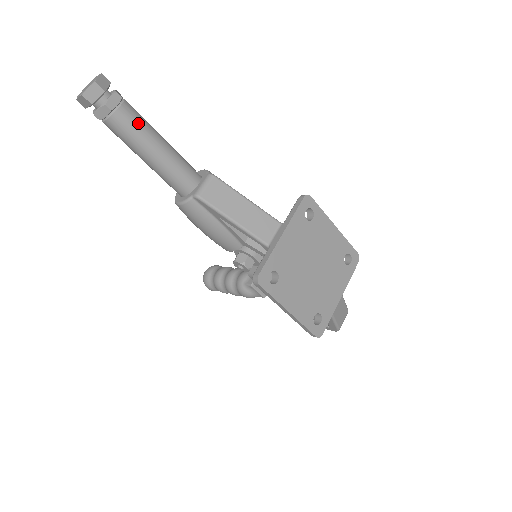
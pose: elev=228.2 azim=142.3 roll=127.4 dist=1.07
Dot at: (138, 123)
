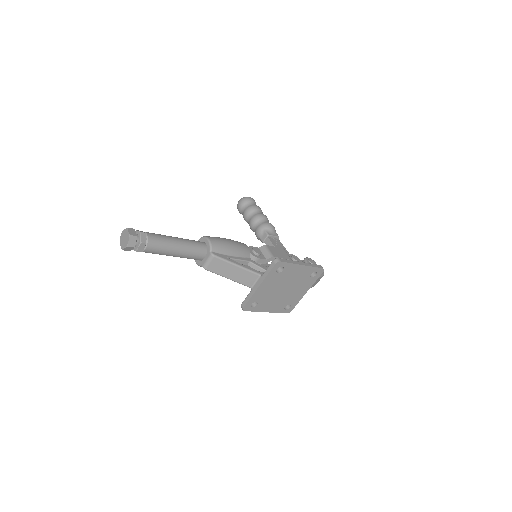
Dot at: (159, 249)
